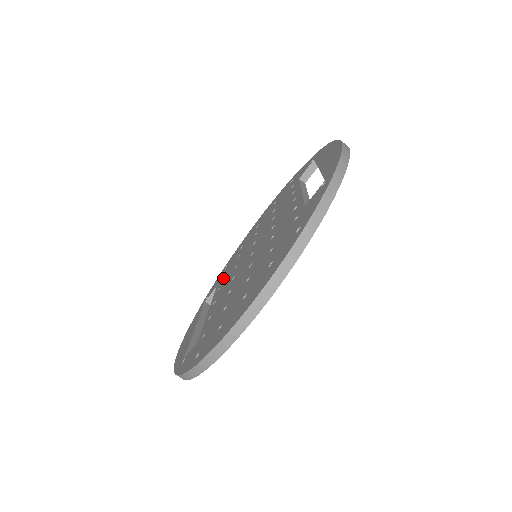
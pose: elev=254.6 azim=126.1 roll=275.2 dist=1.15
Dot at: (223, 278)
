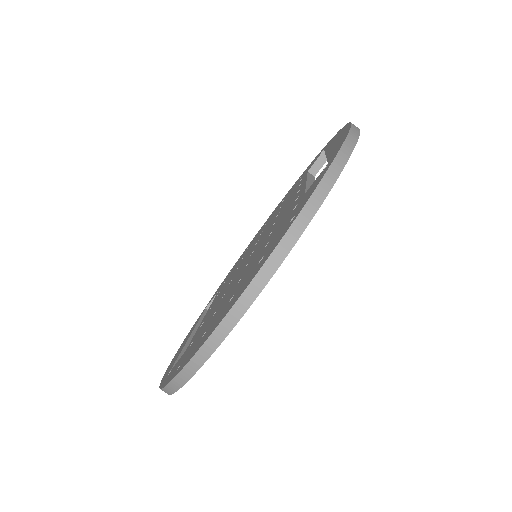
Dot at: occluded
